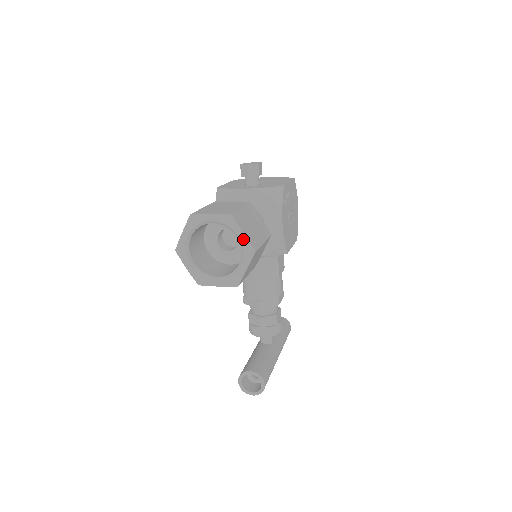
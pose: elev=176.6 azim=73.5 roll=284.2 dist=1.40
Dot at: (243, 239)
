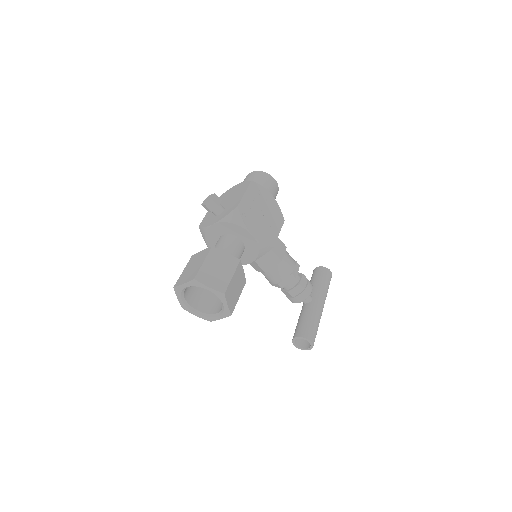
Dot at: (211, 290)
